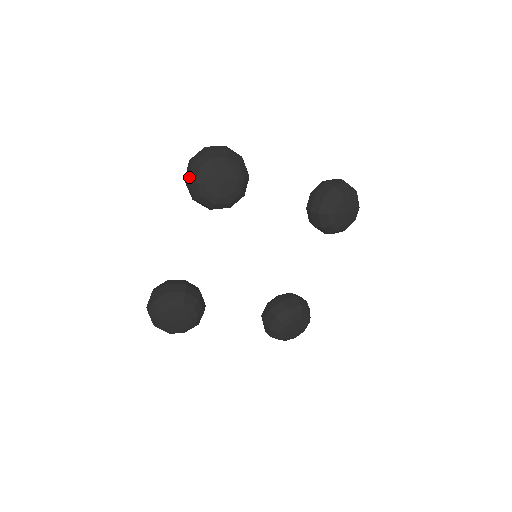
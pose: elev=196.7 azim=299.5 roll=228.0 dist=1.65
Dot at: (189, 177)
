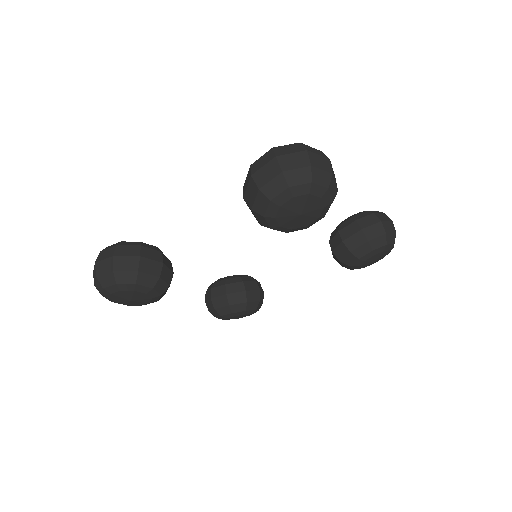
Dot at: (264, 184)
